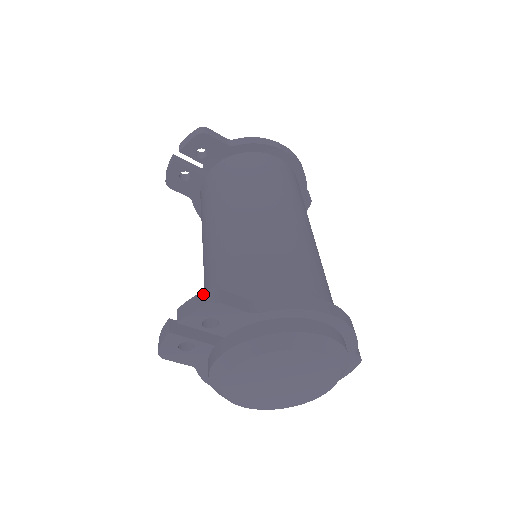
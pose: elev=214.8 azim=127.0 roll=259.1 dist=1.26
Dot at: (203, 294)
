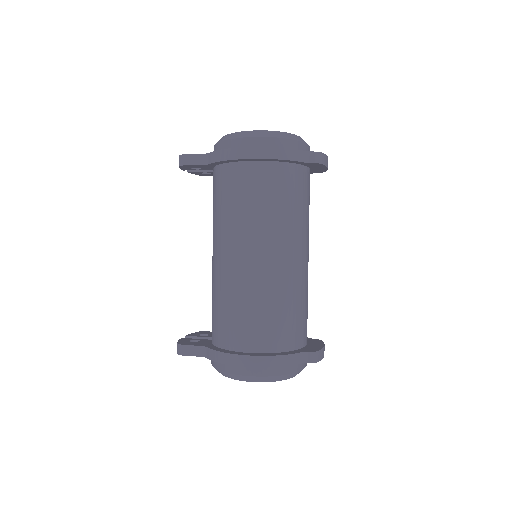
Dot at: (177, 345)
